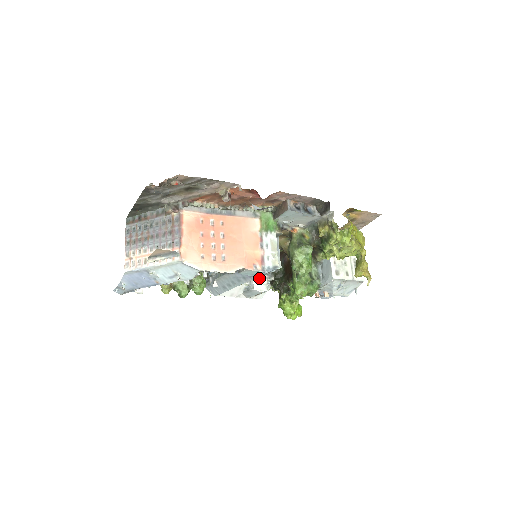
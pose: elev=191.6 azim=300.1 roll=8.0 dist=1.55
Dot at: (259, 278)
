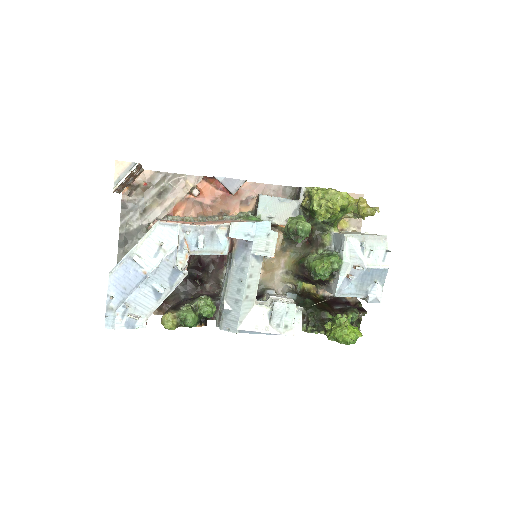
Dot at: (281, 300)
